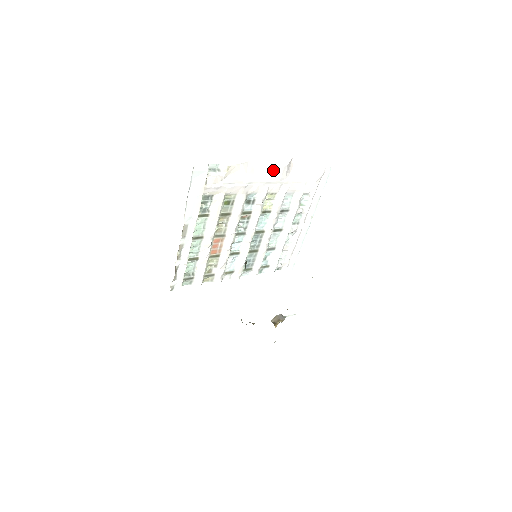
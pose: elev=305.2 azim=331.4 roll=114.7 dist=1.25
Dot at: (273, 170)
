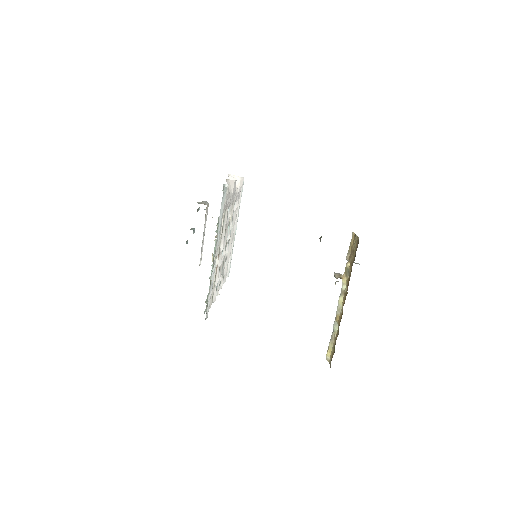
Dot at: (234, 184)
